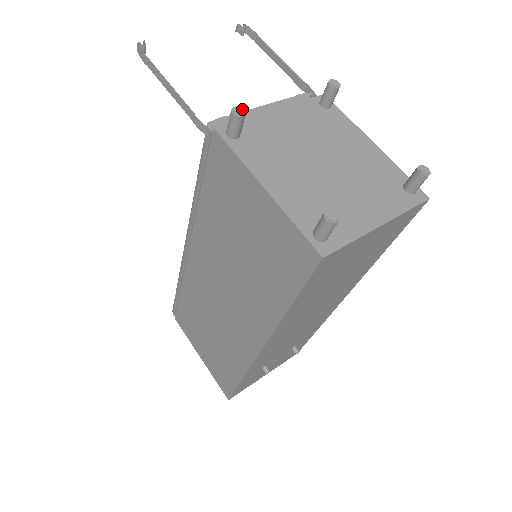
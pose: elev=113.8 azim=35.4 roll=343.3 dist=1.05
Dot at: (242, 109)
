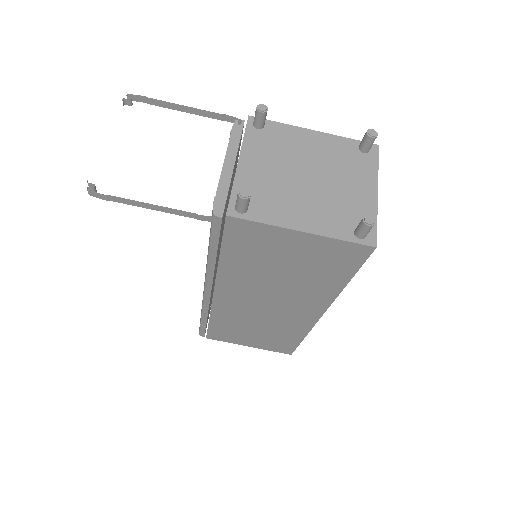
Dot at: (245, 190)
